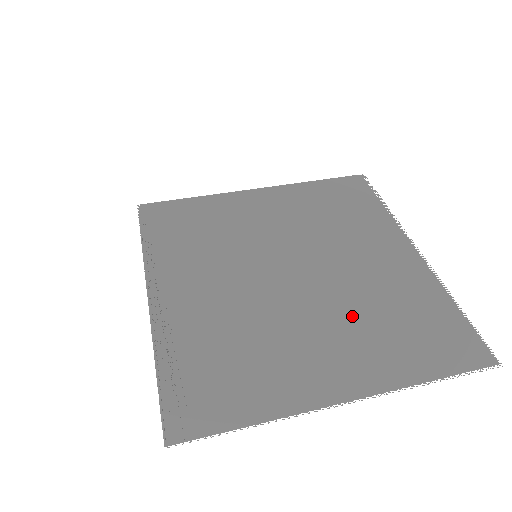
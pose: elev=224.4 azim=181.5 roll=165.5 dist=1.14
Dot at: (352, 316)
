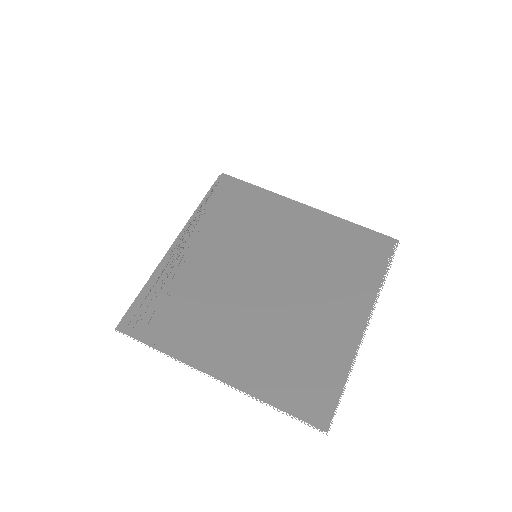
Dot at: (272, 336)
